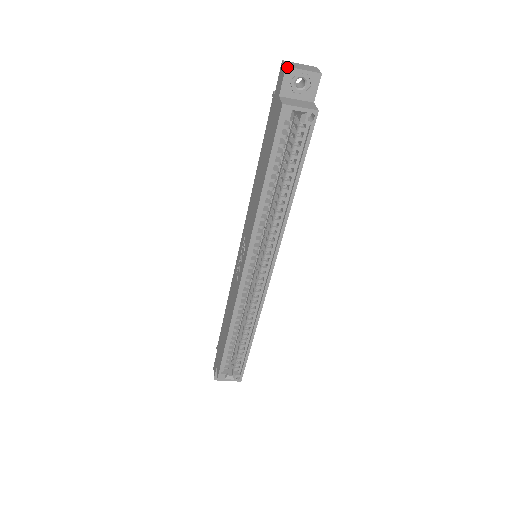
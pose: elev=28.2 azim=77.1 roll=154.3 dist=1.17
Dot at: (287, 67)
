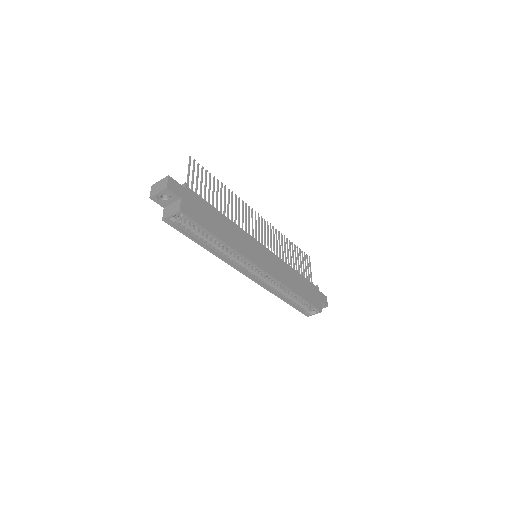
Dot at: (150, 198)
